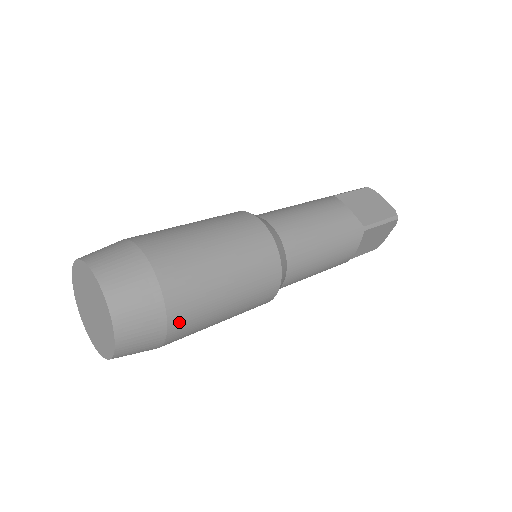
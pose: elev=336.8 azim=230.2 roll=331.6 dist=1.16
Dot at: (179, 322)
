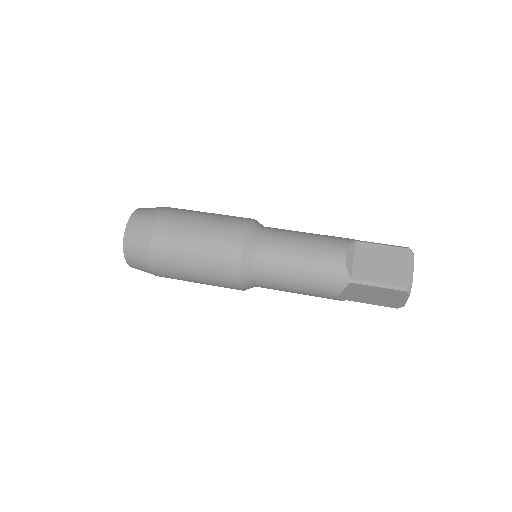
Dot at: (159, 267)
